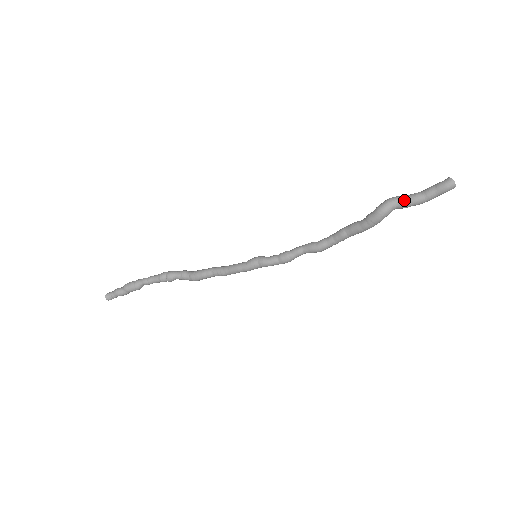
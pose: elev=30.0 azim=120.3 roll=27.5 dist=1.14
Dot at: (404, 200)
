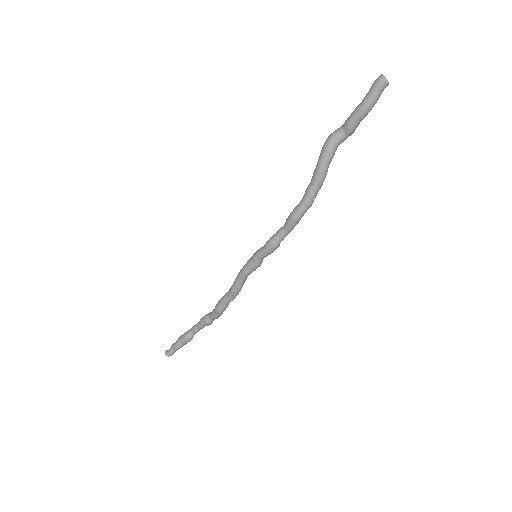
Dot at: (347, 119)
